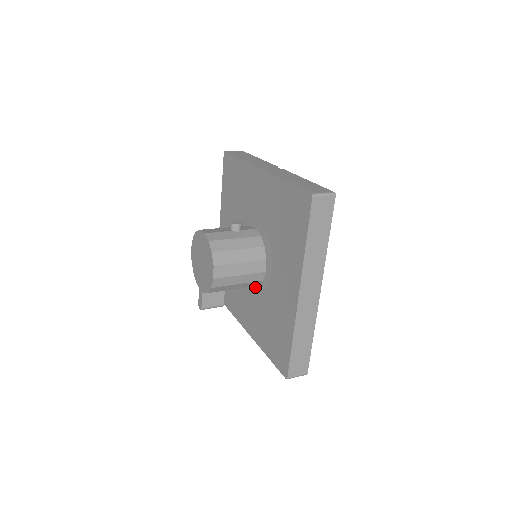
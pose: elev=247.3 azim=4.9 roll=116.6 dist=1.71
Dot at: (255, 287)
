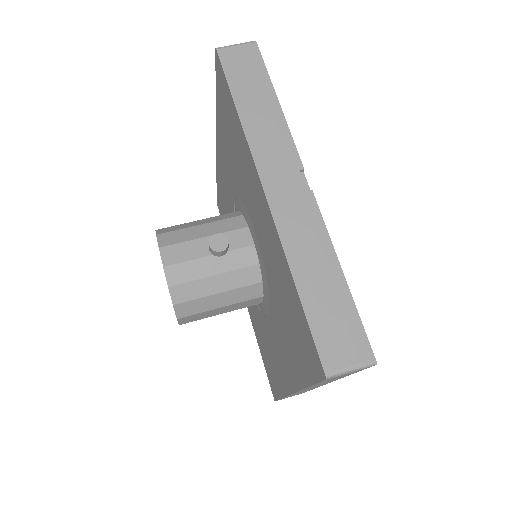
Dot at: occluded
